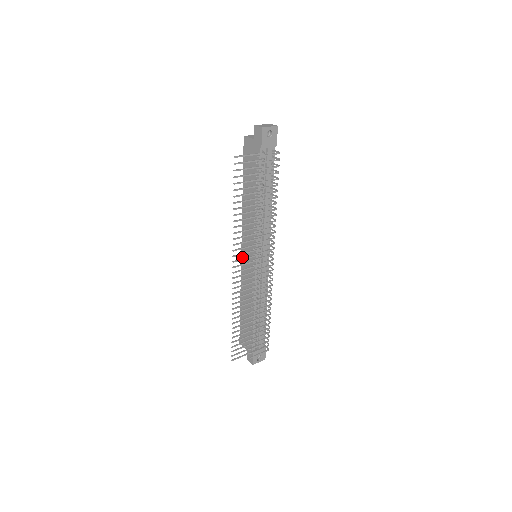
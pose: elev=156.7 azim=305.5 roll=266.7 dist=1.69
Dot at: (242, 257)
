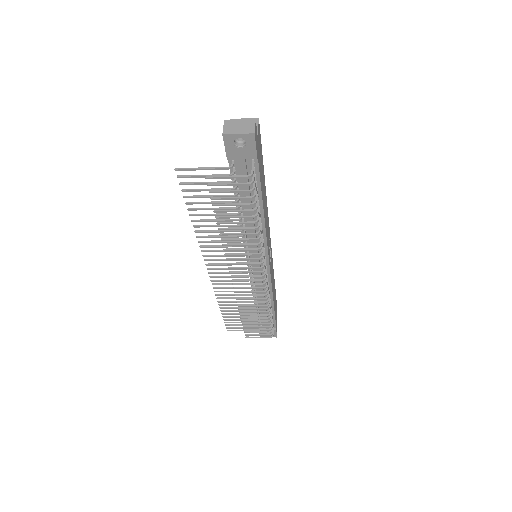
Dot at: occluded
